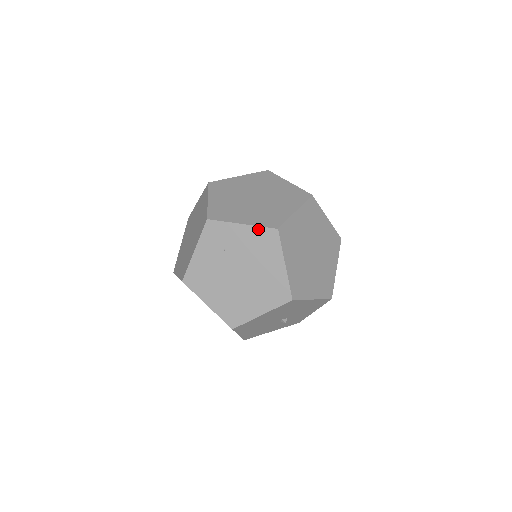
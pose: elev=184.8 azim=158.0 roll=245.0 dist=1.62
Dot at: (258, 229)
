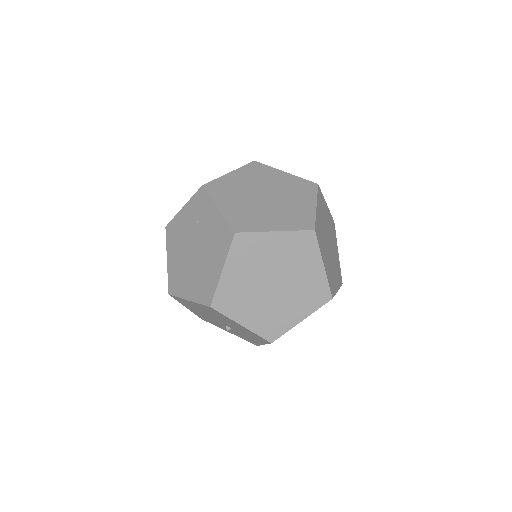
Dot at: (224, 221)
